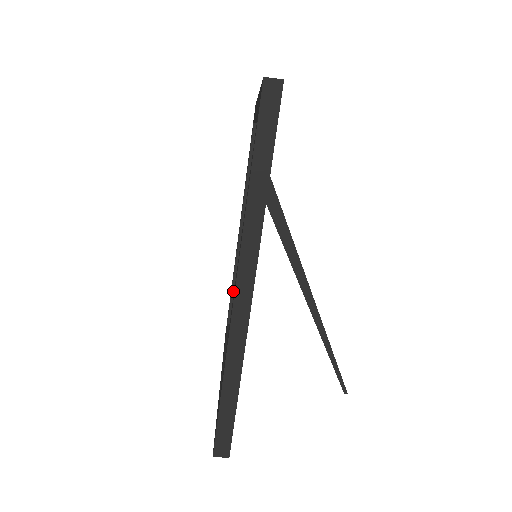
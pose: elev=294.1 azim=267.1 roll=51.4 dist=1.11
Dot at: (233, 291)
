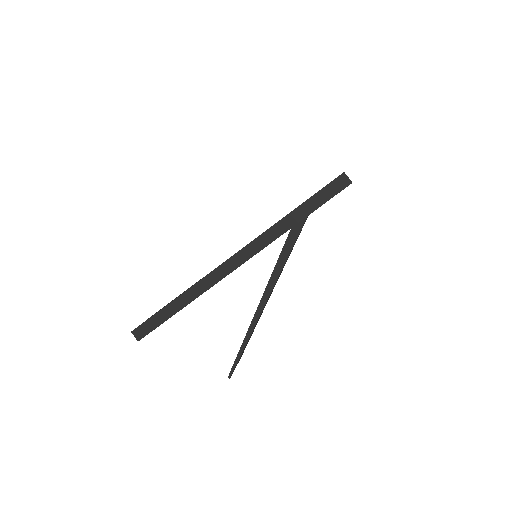
Dot at: occluded
